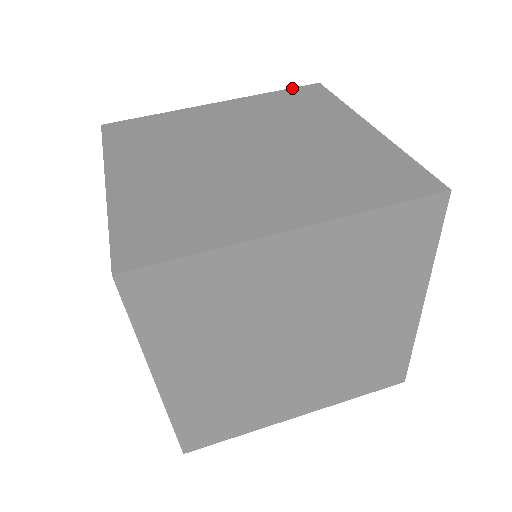
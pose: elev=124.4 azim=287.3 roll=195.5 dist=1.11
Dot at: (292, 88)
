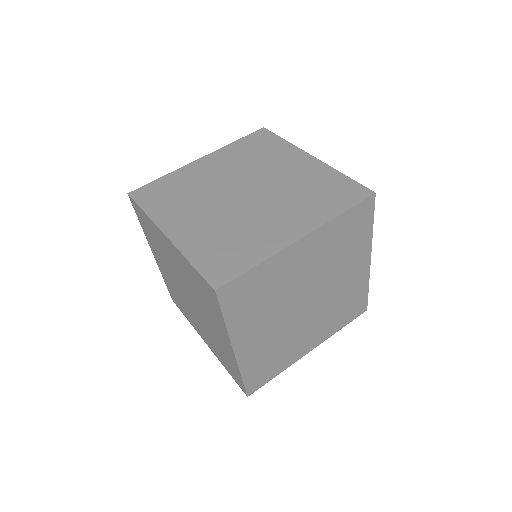
Dot at: (247, 135)
